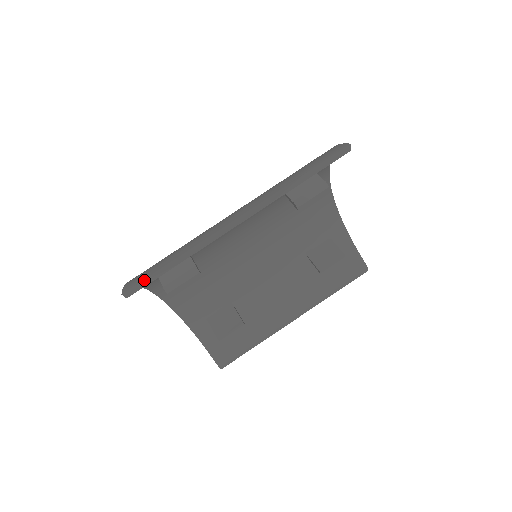
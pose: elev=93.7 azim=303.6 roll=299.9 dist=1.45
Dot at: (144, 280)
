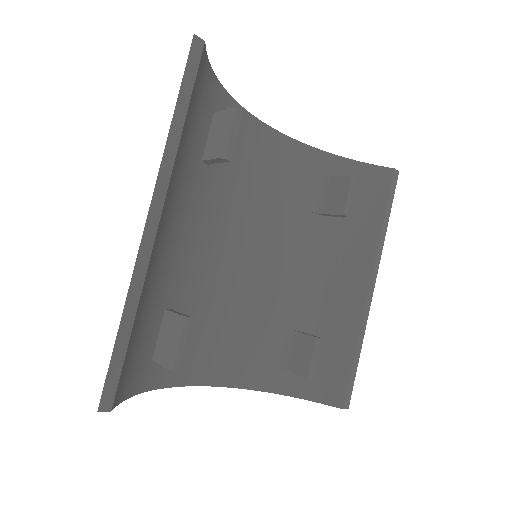
Dot at: (108, 373)
